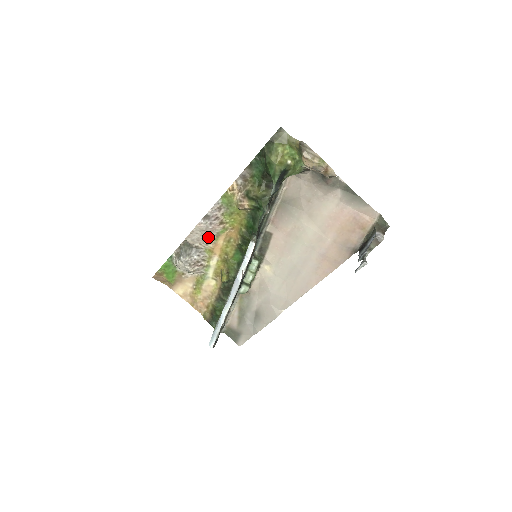
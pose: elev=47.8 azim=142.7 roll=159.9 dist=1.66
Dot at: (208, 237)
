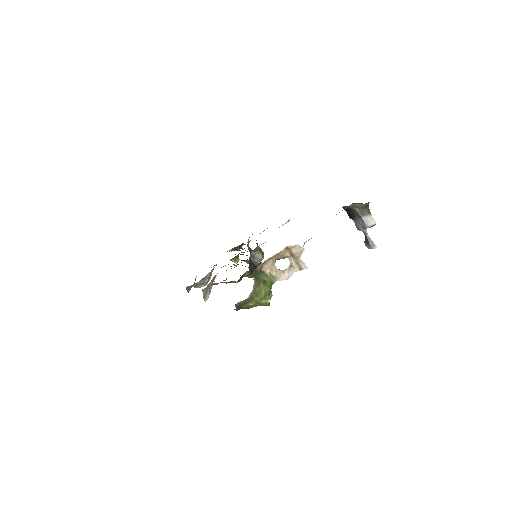
Dot at: occluded
